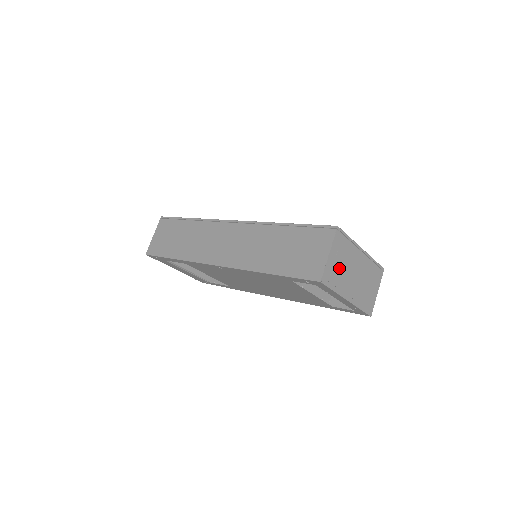
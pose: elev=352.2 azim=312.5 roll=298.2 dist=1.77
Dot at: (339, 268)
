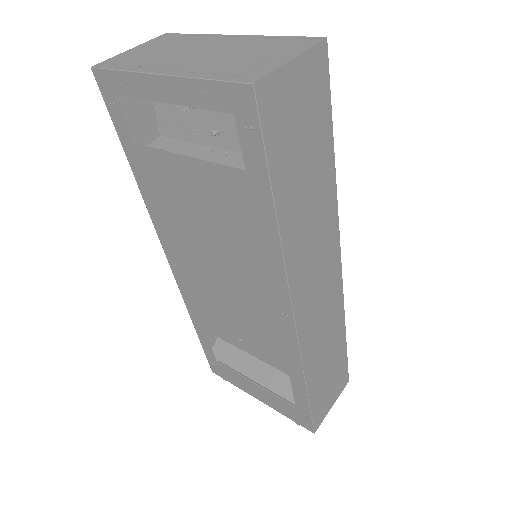
Dot at: (150, 55)
